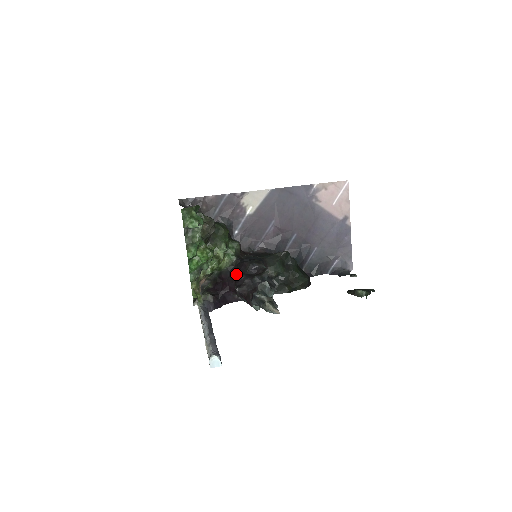
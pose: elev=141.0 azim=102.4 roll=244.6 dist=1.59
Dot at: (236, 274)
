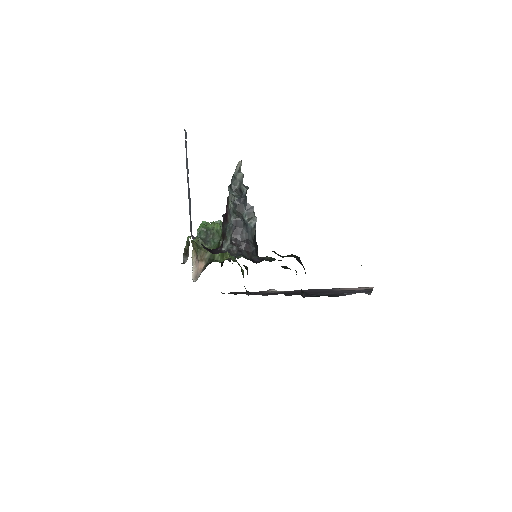
Dot at: occluded
